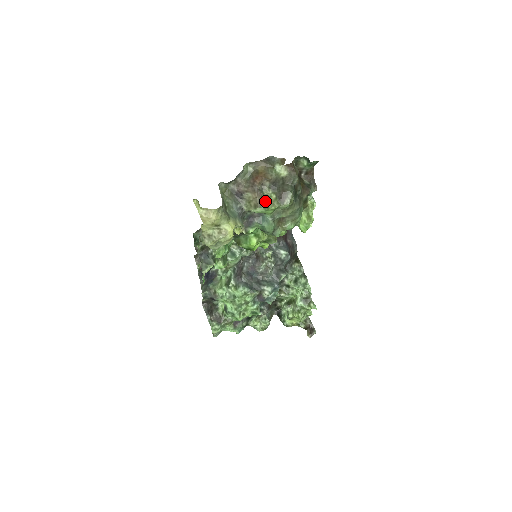
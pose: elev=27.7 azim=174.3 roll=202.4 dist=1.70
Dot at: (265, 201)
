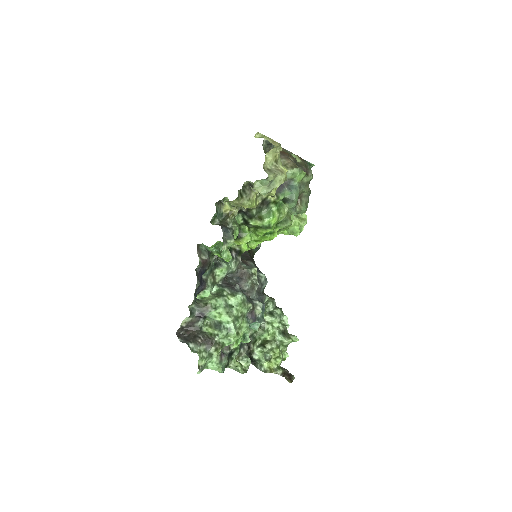
Dot at: occluded
